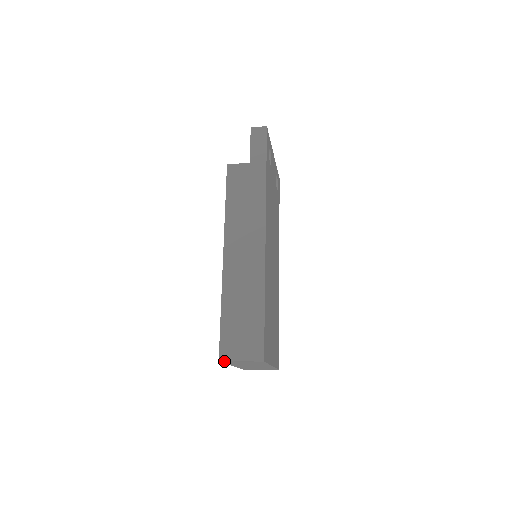
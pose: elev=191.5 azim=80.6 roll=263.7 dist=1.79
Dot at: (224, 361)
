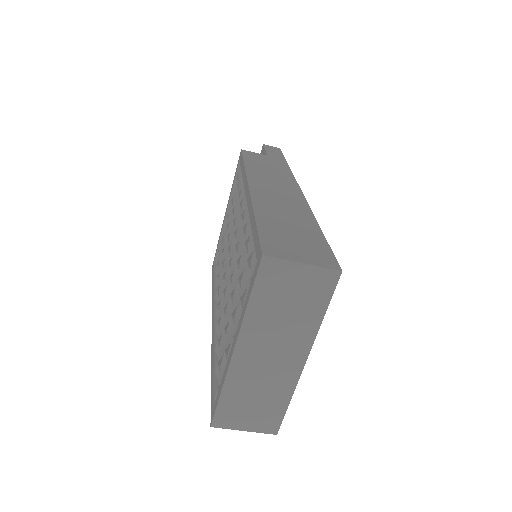
Dot at: (270, 260)
